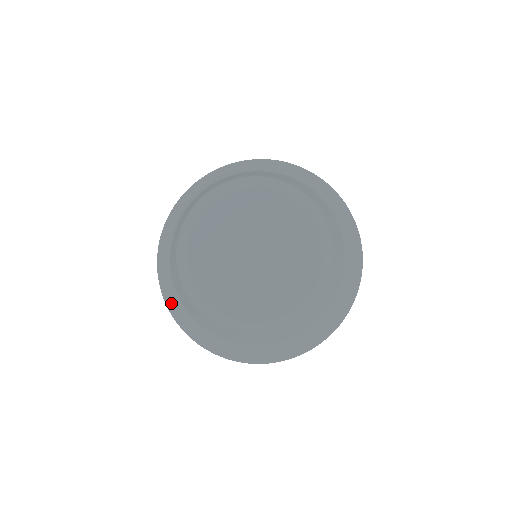
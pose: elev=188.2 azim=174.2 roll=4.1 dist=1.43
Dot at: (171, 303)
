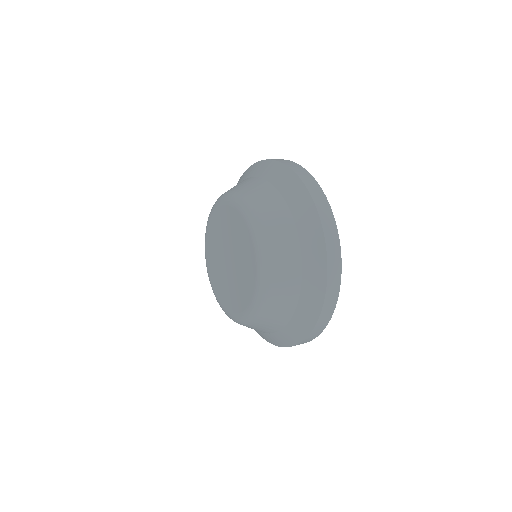
Dot at: occluded
